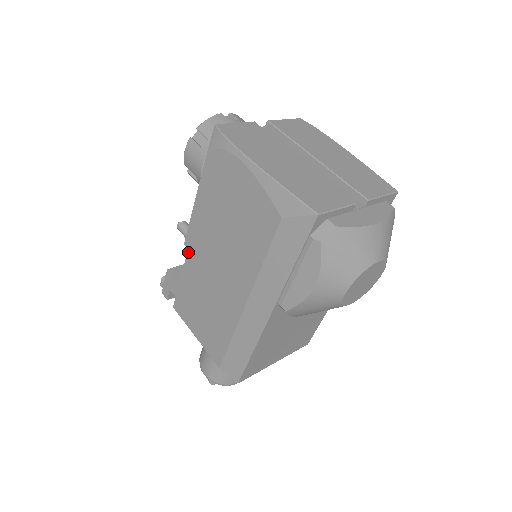
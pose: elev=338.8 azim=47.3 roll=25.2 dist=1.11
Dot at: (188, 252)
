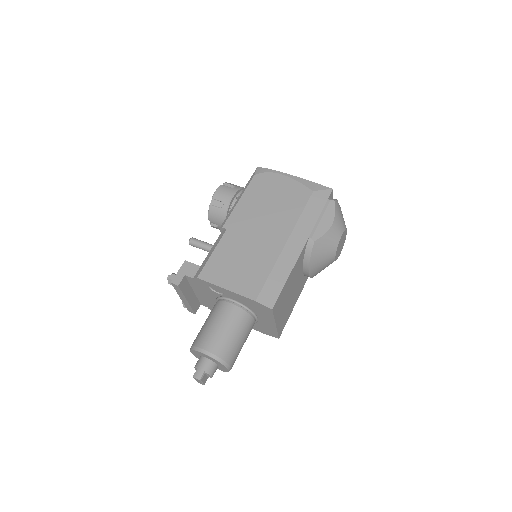
Dot at: (227, 230)
